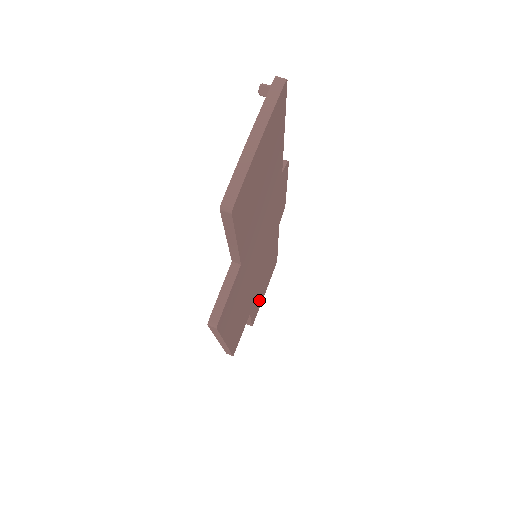
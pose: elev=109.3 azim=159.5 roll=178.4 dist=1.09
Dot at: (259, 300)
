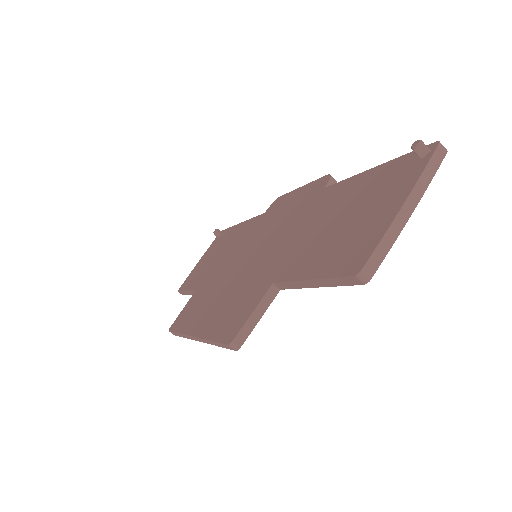
Dot at: occluded
